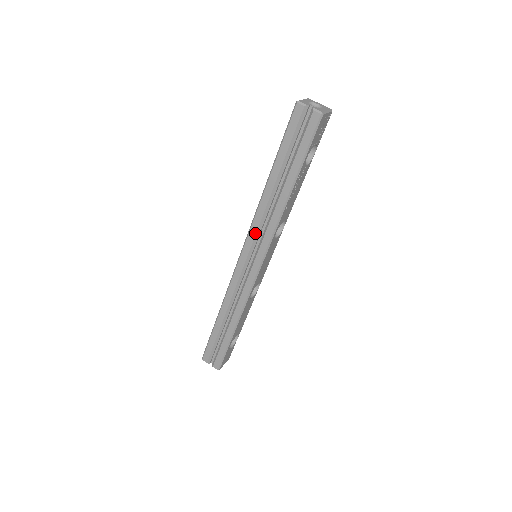
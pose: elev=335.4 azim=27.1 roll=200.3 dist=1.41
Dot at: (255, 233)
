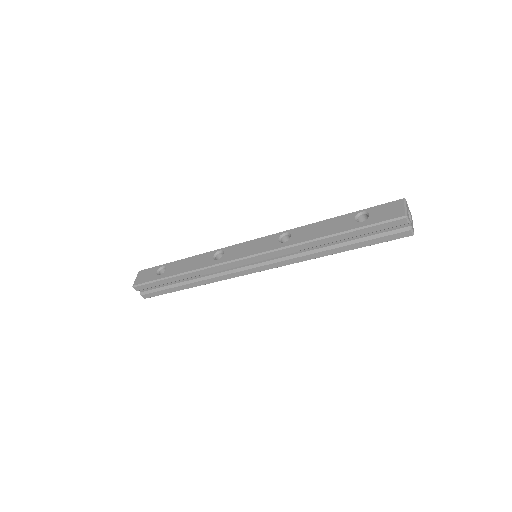
Dot at: (278, 255)
